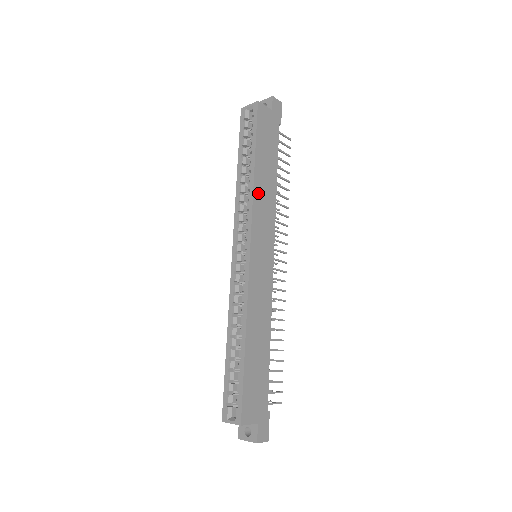
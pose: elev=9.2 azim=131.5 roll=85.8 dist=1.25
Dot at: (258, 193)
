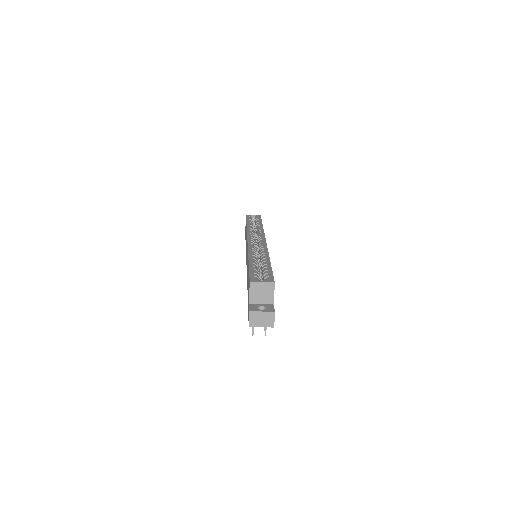
Dot at: occluded
